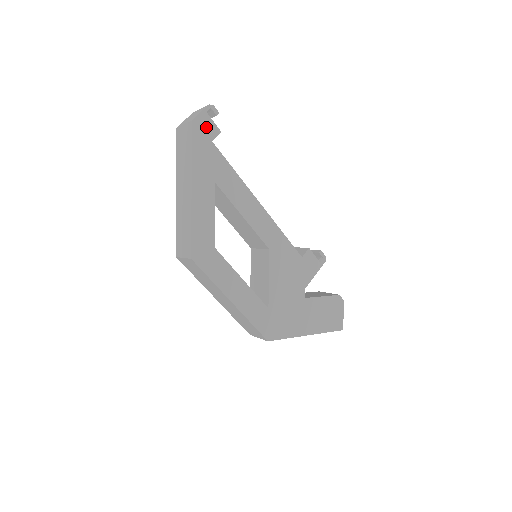
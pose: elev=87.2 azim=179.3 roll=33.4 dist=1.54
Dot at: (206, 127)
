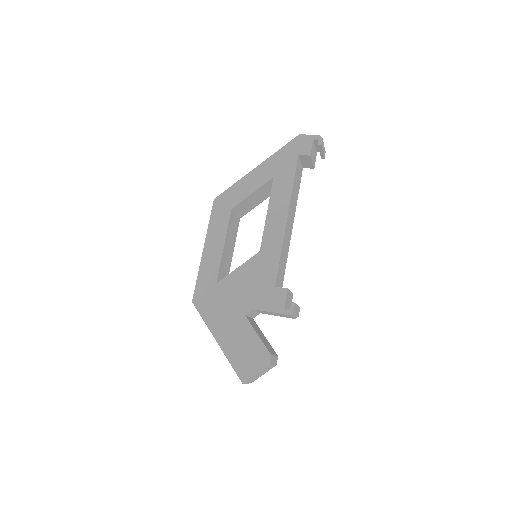
Dot at: (304, 145)
